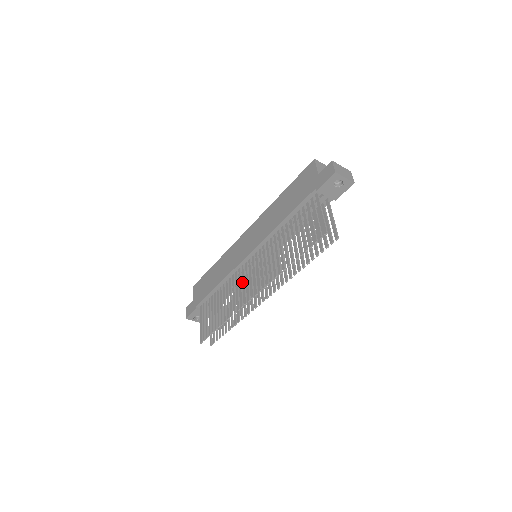
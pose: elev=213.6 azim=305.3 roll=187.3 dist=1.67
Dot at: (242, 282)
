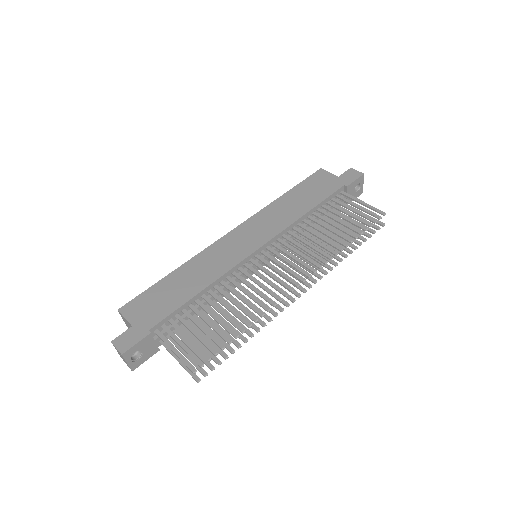
Dot at: occluded
